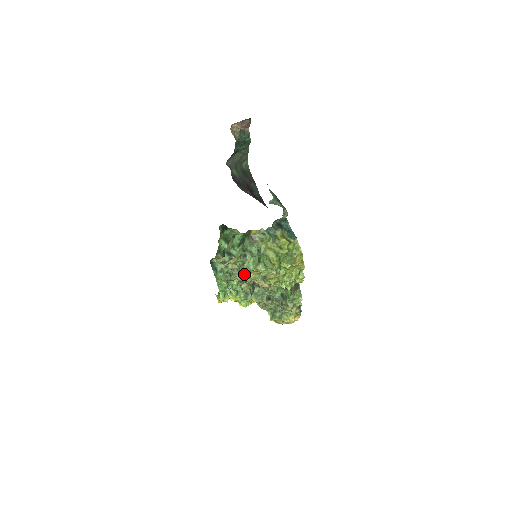
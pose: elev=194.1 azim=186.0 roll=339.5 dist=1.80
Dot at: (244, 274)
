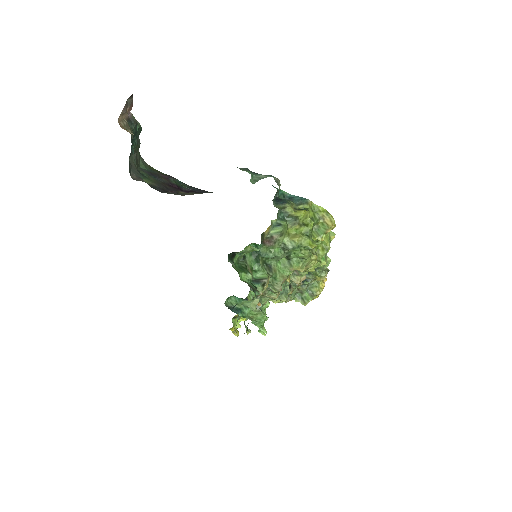
Dot at: occluded
